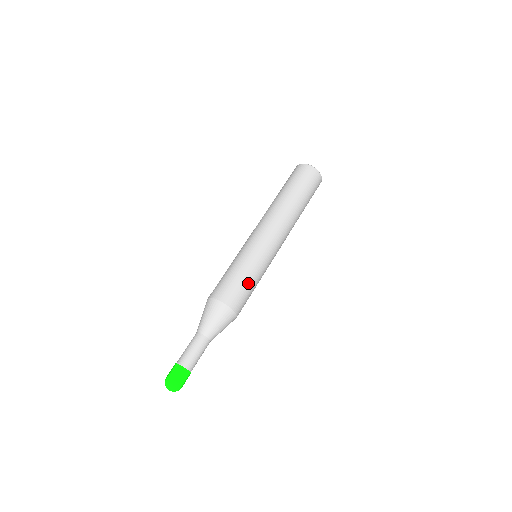
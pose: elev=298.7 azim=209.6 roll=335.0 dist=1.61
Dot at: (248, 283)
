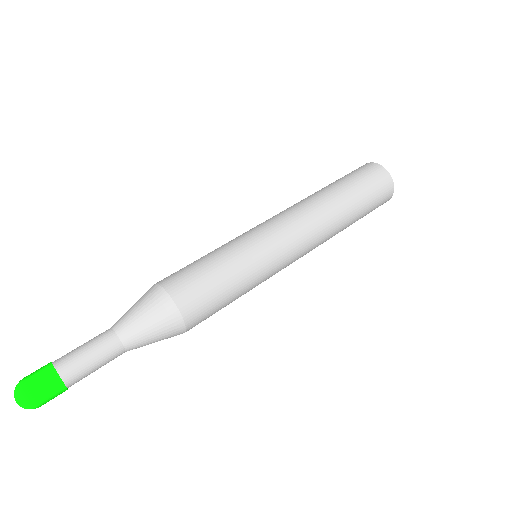
Dot at: (225, 287)
